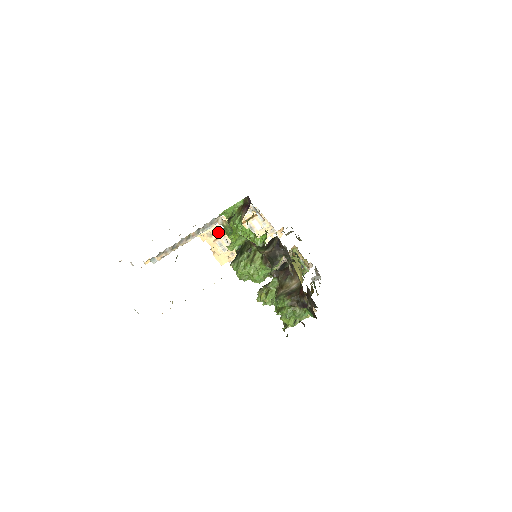
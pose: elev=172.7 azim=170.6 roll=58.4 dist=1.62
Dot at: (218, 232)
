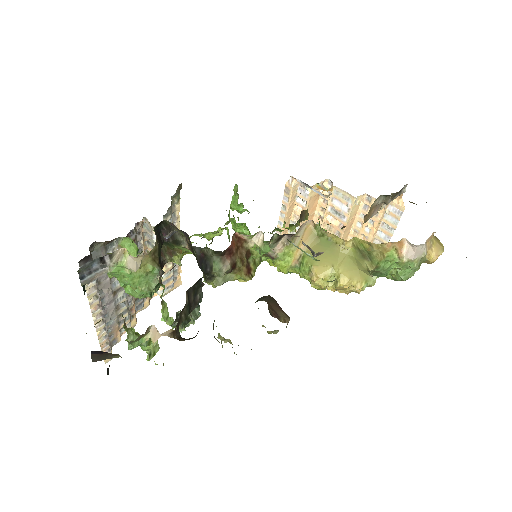
Dot at: occluded
